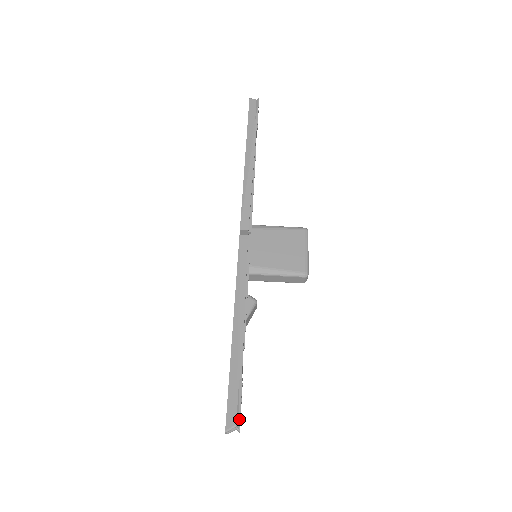
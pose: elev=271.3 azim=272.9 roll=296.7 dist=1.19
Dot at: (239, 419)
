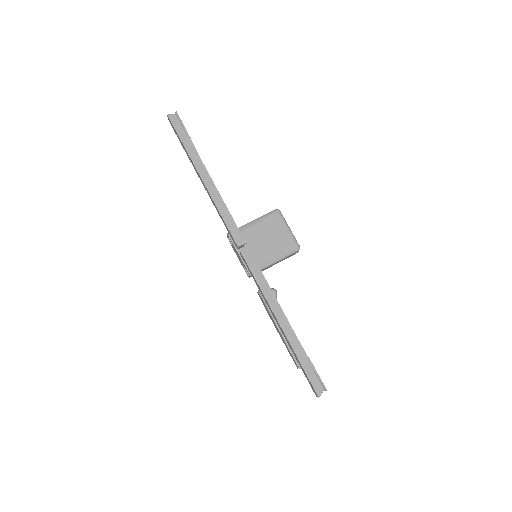
Dot at: (324, 385)
